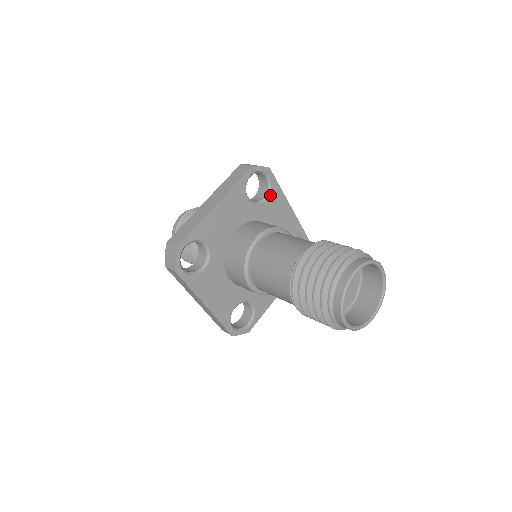
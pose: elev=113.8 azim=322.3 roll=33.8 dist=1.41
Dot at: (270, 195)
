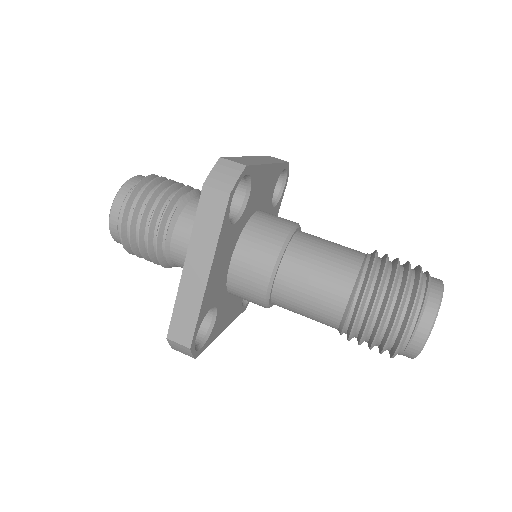
Dot at: (276, 206)
